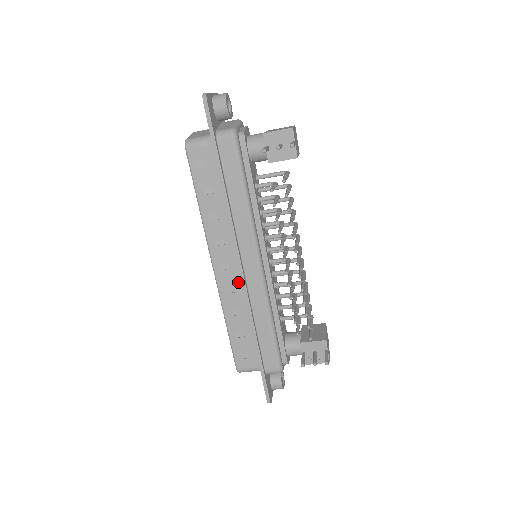
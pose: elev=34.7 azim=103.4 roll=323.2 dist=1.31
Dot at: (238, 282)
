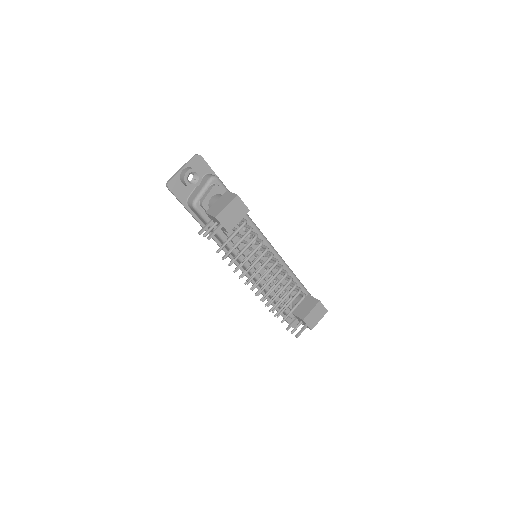
Dot at: occluded
